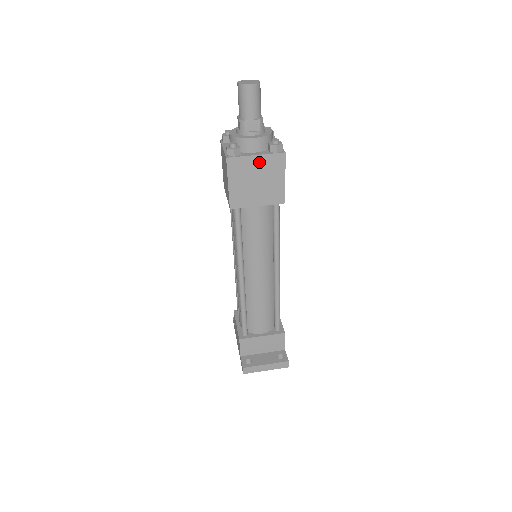
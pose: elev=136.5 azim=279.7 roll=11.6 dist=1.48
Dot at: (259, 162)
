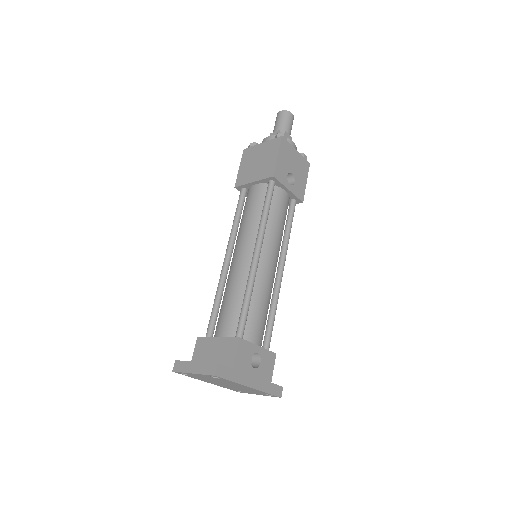
Dot at: (263, 147)
